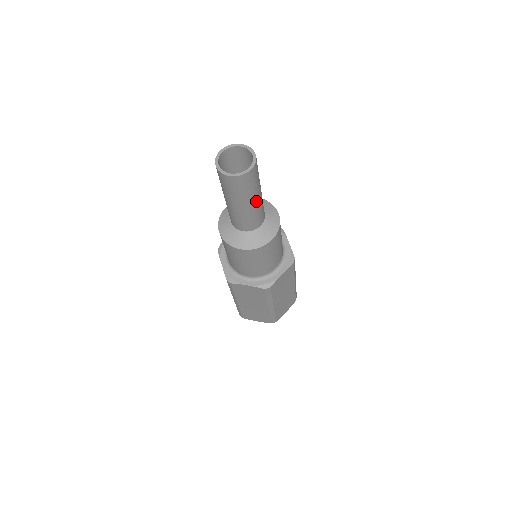
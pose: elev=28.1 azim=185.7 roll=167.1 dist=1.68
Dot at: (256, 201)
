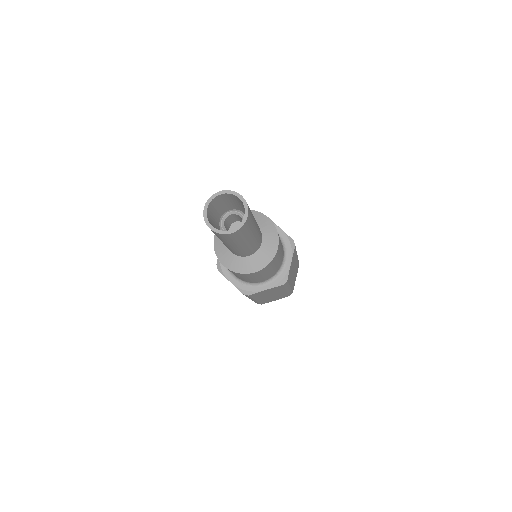
Dot at: (242, 245)
